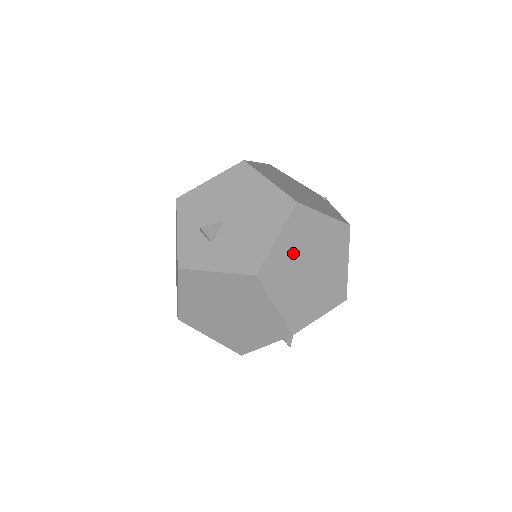
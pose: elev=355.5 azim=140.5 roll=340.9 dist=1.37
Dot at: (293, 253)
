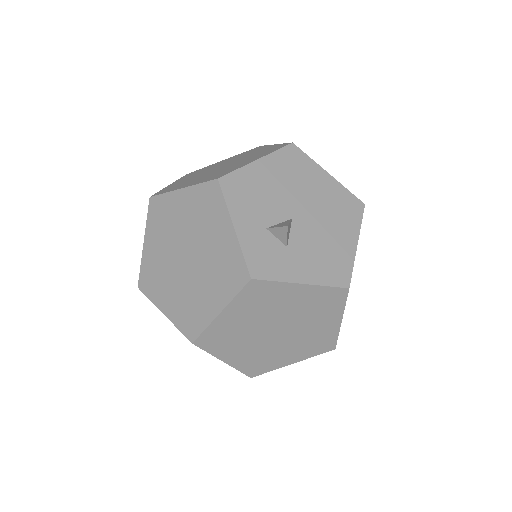
Dot at: occluded
